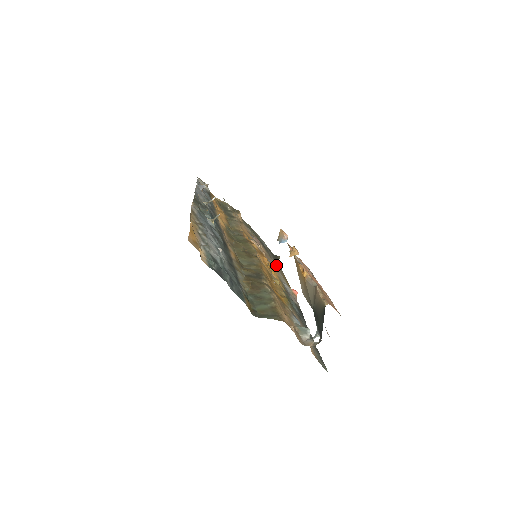
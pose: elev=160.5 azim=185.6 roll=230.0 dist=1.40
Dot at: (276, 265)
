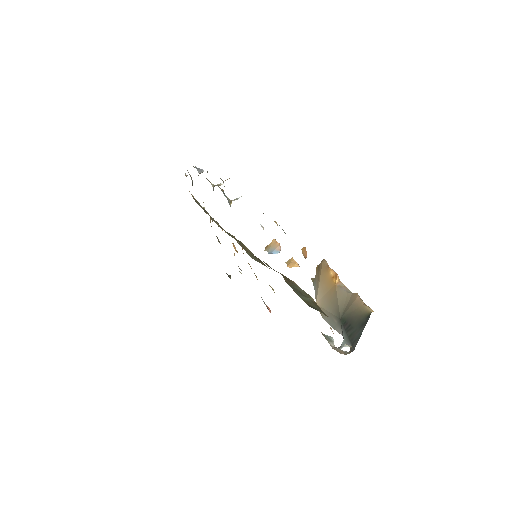
Dot at: occluded
